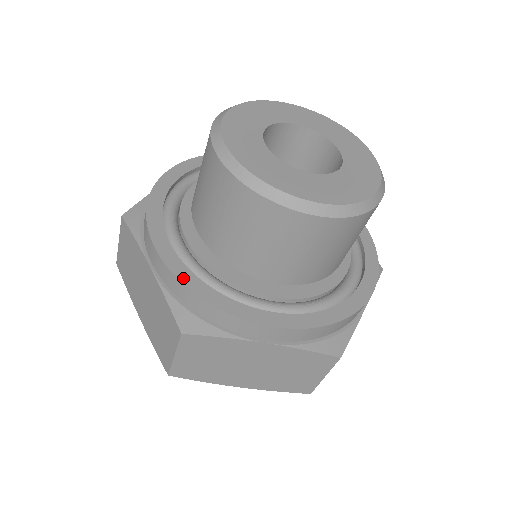
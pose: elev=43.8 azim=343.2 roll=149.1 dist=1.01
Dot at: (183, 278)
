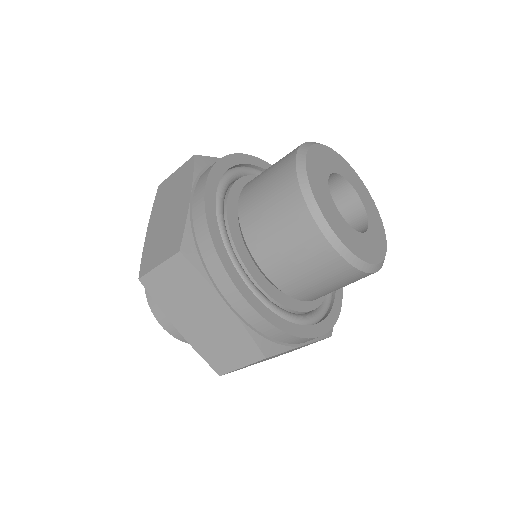
Dot at: (268, 317)
